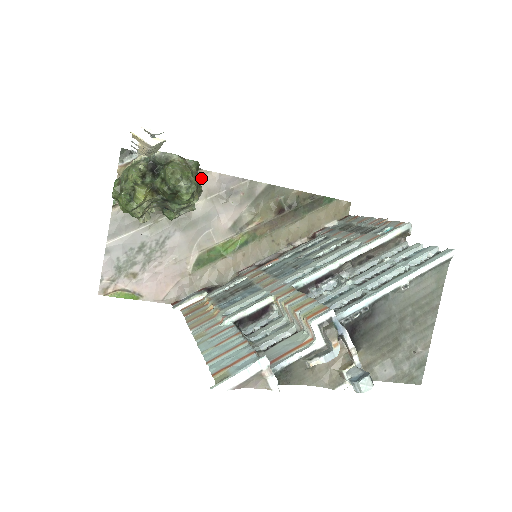
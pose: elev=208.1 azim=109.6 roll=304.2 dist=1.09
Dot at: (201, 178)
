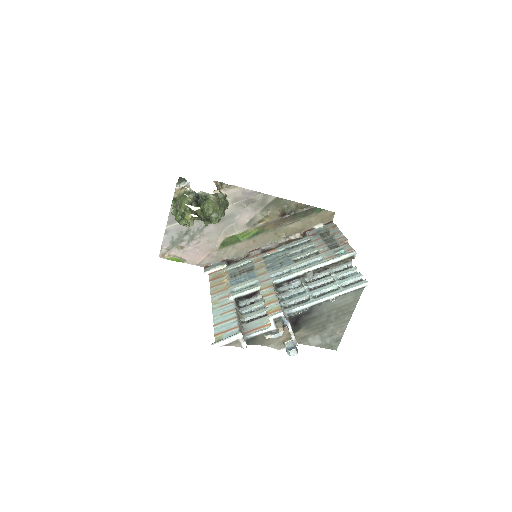
Dot at: (231, 190)
